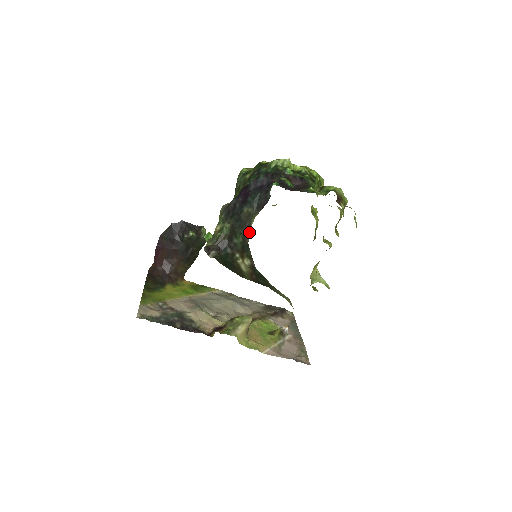
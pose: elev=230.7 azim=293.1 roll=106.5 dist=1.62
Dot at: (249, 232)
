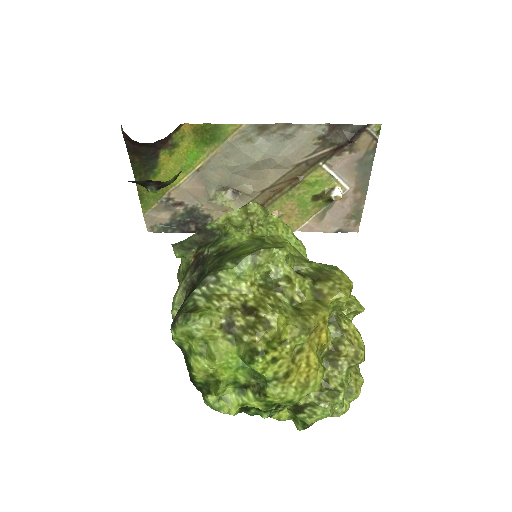
Dot at: occluded
